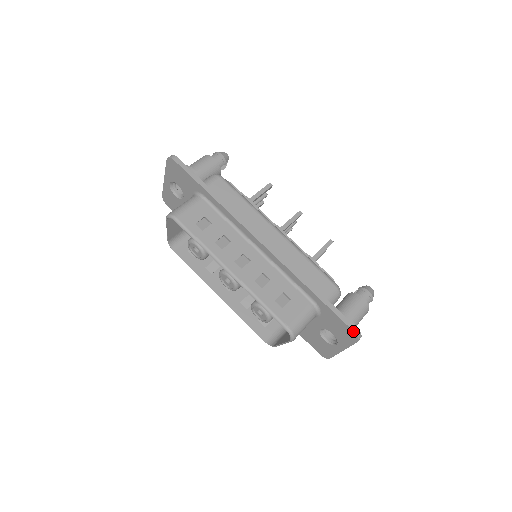
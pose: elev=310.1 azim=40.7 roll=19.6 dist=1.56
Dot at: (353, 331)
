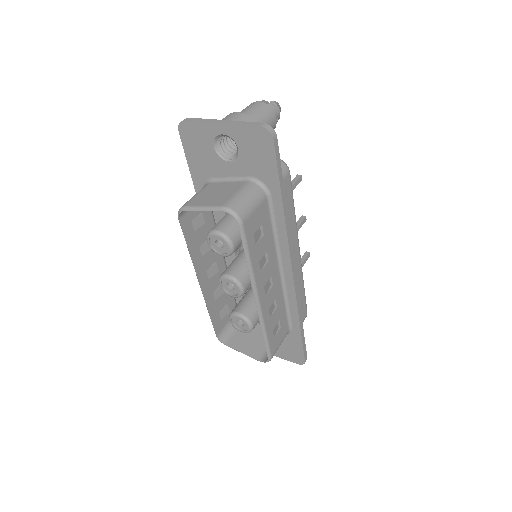
Dot at: (305, 360)
